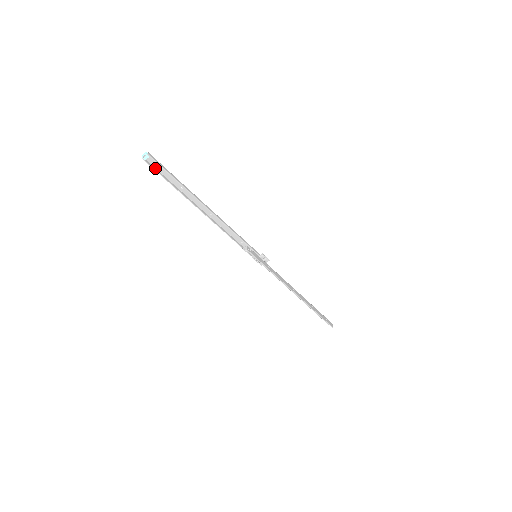
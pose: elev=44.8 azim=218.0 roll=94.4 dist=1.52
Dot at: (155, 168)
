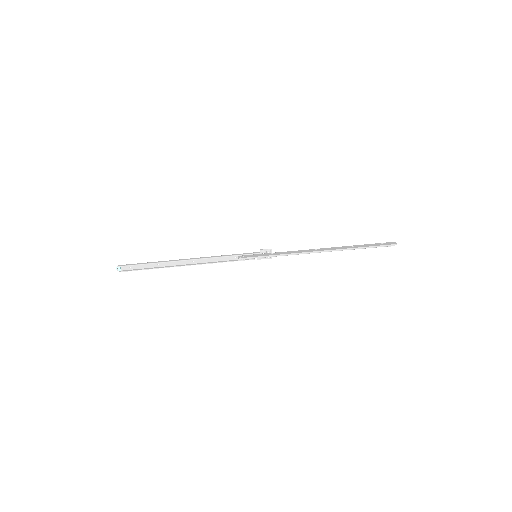
Dot at: (132, 270)
